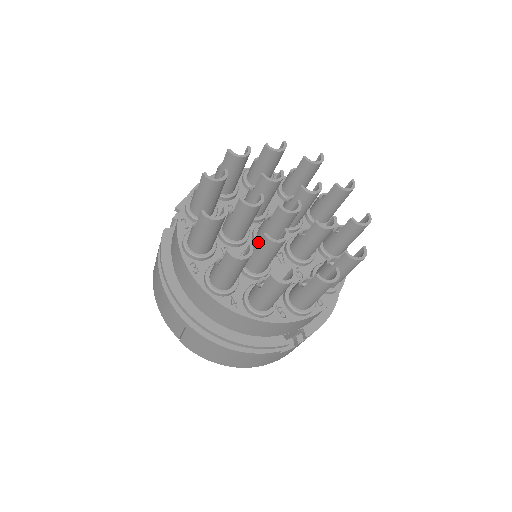
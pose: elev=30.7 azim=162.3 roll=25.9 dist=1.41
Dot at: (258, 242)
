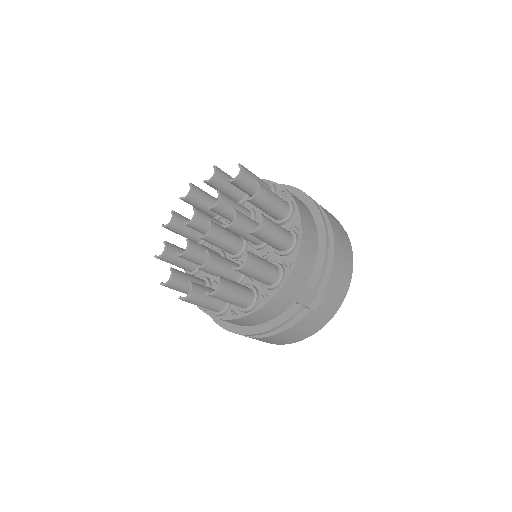
Dot at: occluded
